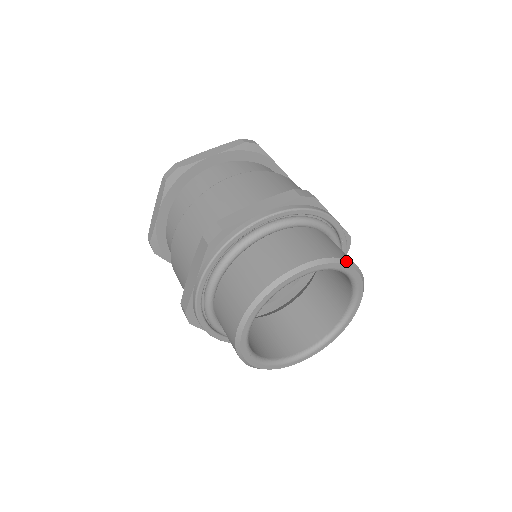
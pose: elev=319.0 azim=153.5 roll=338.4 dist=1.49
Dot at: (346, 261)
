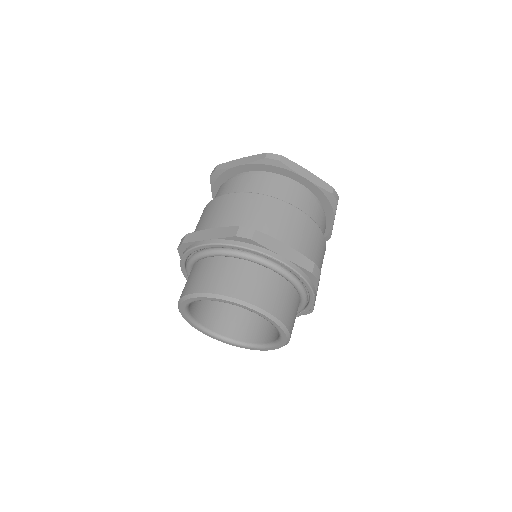
Dot at: (287, 331)
